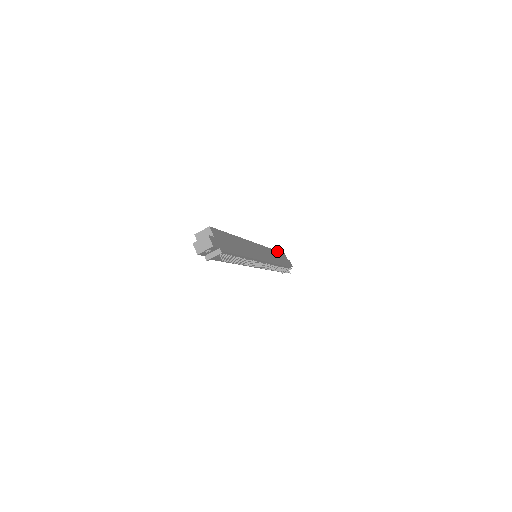
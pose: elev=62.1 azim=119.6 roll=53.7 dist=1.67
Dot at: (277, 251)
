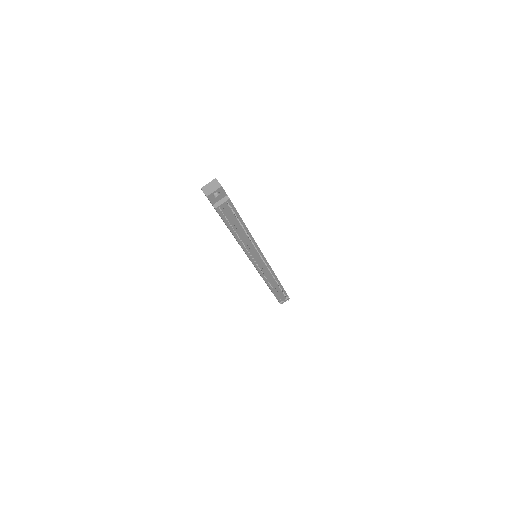
Dot at: occluded
